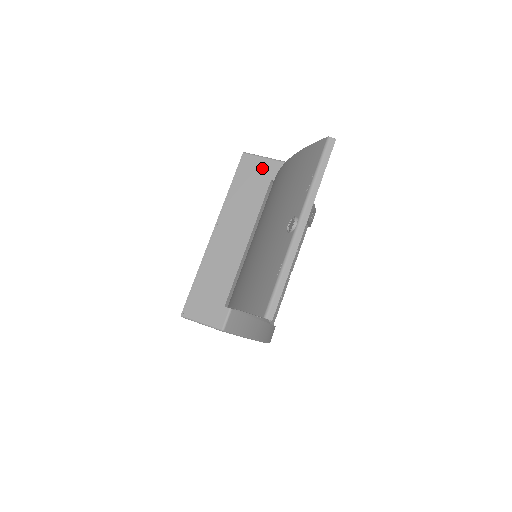
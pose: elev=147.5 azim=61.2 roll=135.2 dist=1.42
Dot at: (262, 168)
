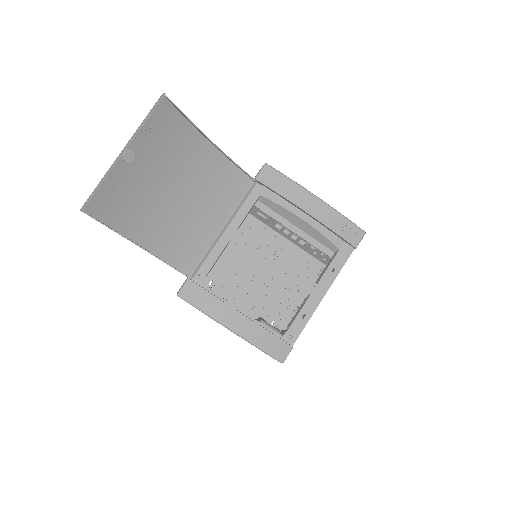
Dot at: occluded
